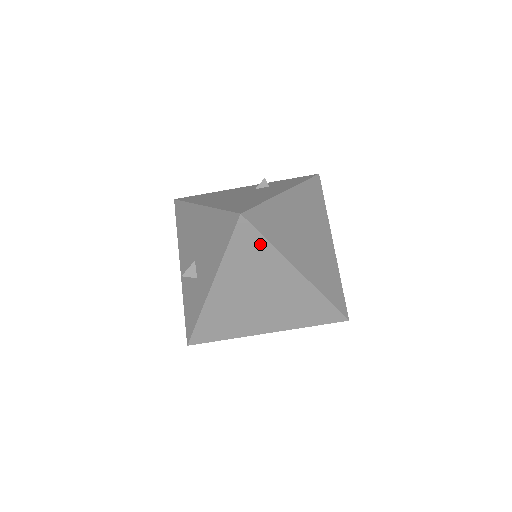
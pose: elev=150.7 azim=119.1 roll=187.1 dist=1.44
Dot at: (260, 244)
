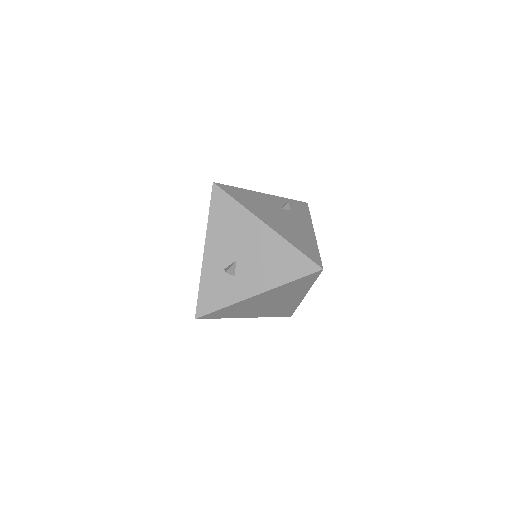
Dot at: (309, 282)
